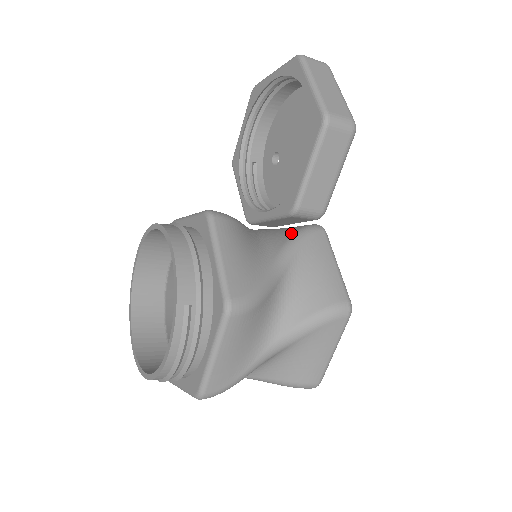
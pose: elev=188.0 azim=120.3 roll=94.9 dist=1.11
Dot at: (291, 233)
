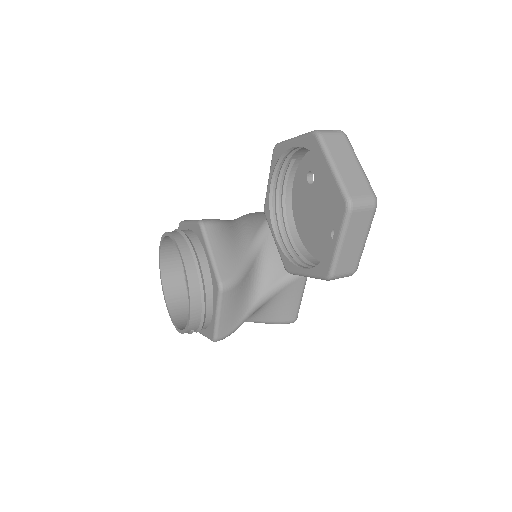
Dot at: (281, 275)
